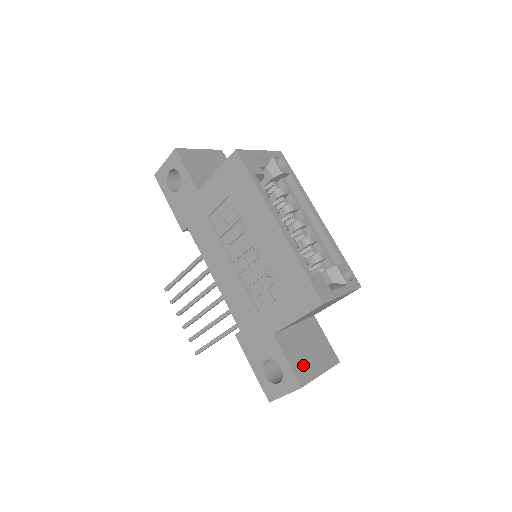
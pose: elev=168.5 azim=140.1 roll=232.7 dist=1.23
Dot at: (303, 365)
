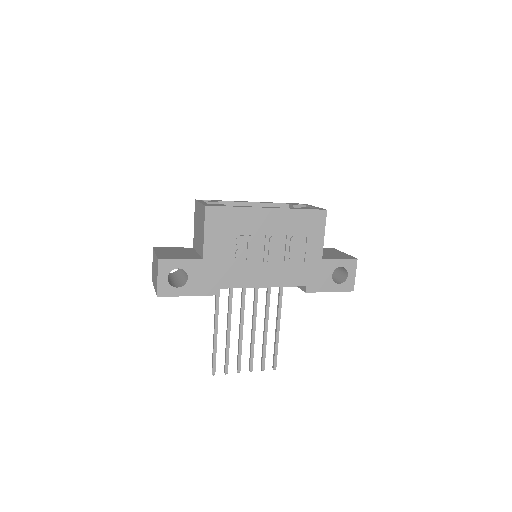
Dot at: (341, 256)
